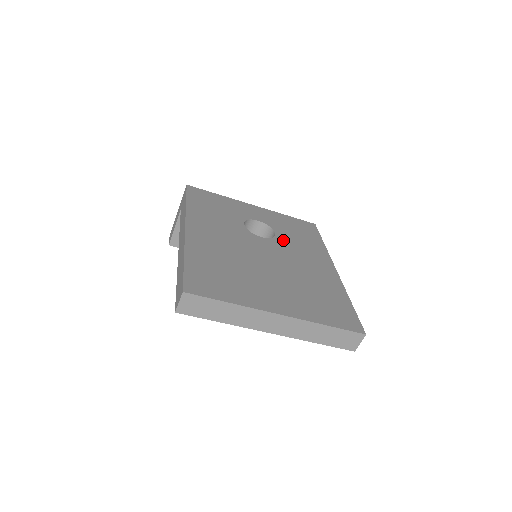
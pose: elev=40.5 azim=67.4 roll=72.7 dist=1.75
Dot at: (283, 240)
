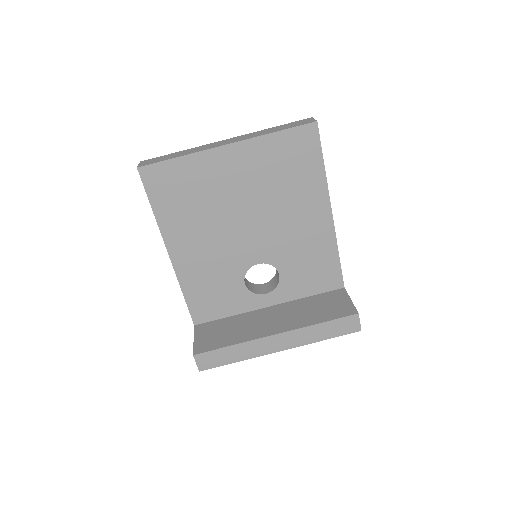
Dot at: occluded
